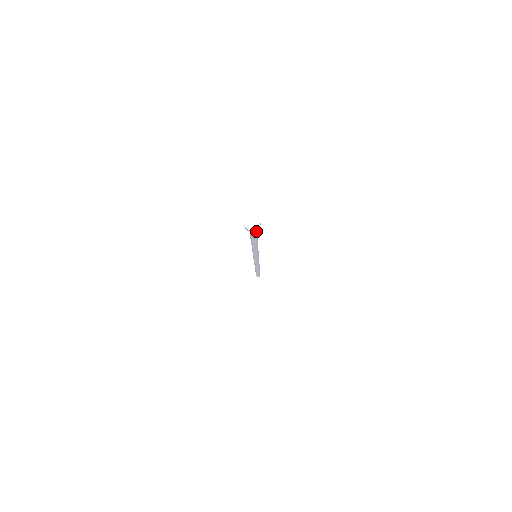
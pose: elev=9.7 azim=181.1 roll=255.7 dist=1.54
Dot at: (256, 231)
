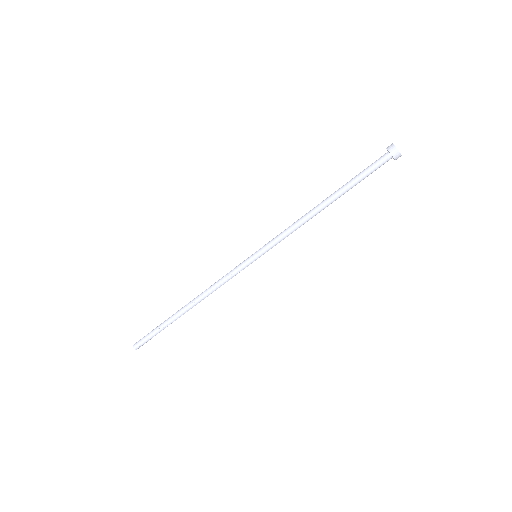
Dot at: (373, 171)
